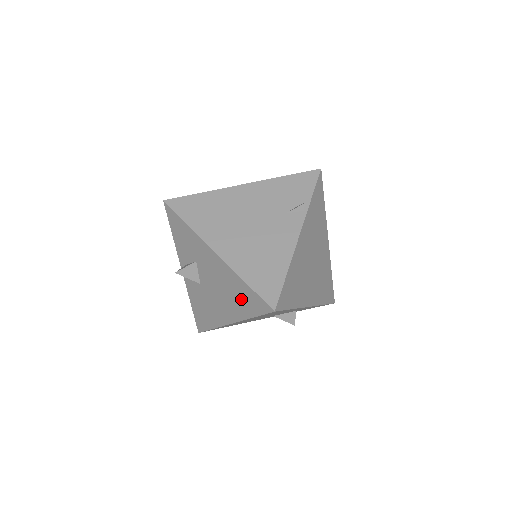
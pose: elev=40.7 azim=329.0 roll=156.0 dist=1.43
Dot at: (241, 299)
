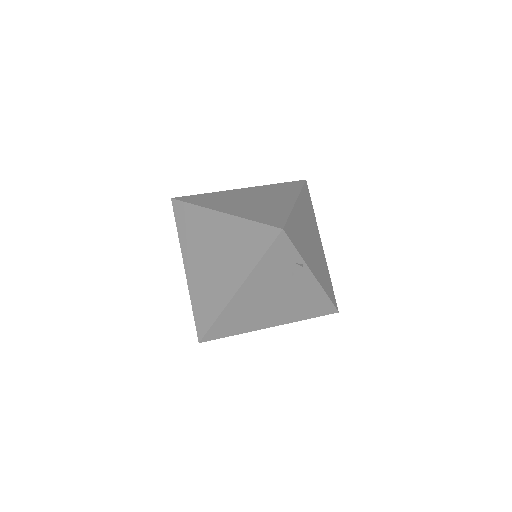
Dot at: occluded
